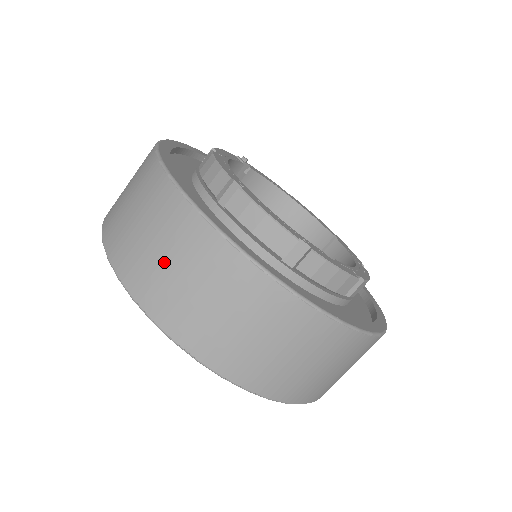
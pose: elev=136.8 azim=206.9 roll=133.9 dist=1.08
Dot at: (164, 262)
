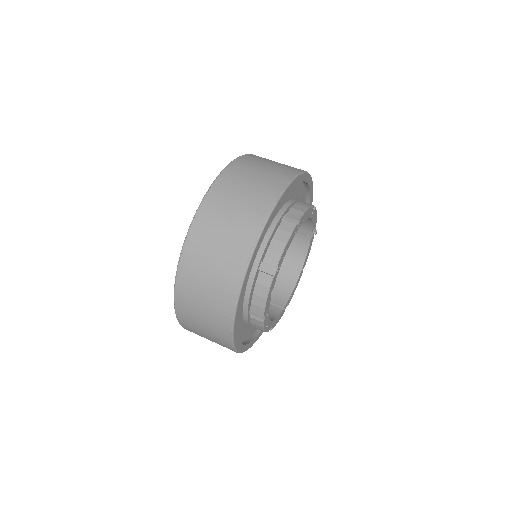
Dot at: (241, 192)
